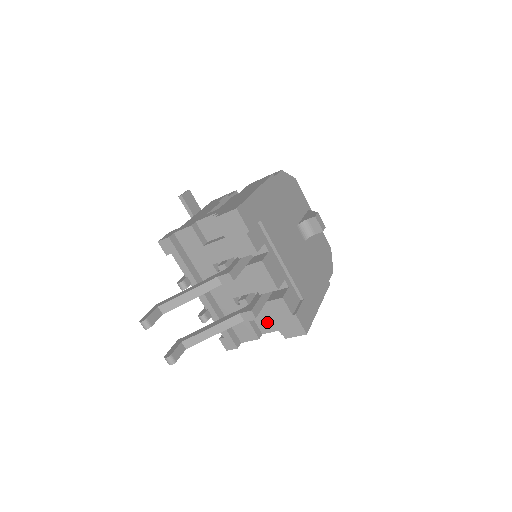
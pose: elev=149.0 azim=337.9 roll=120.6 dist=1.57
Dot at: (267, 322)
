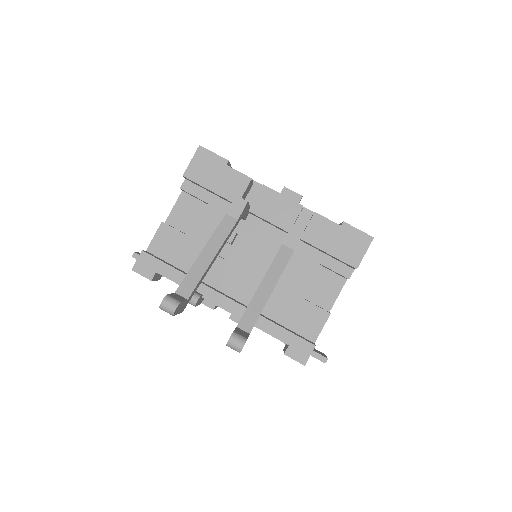
Dot at: (322, 287)
